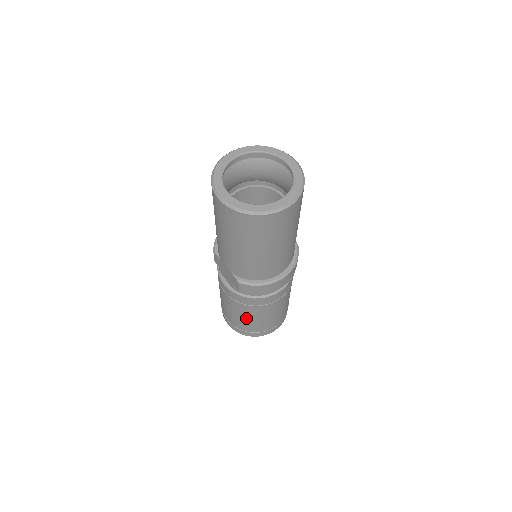
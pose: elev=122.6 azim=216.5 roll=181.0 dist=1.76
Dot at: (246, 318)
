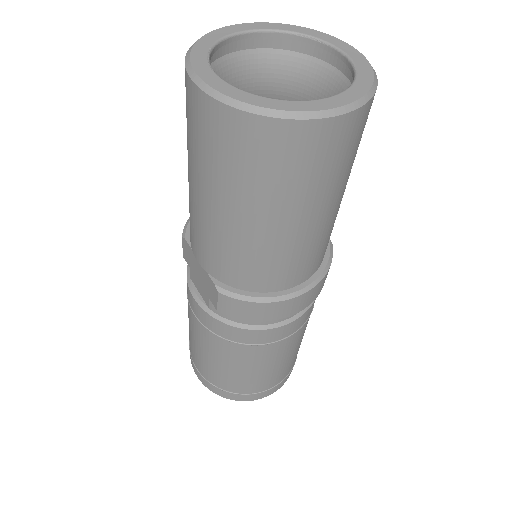
Dot at: (225, 366)
